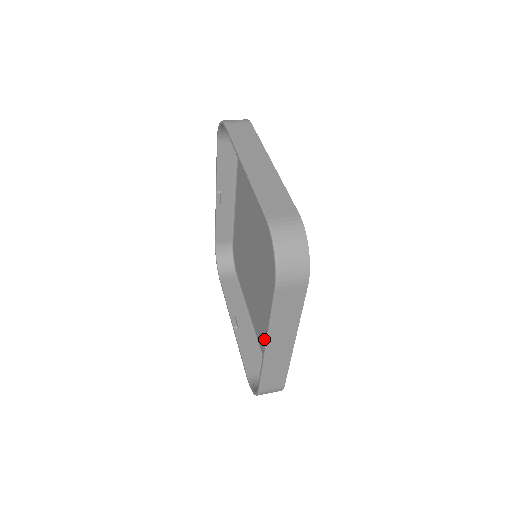
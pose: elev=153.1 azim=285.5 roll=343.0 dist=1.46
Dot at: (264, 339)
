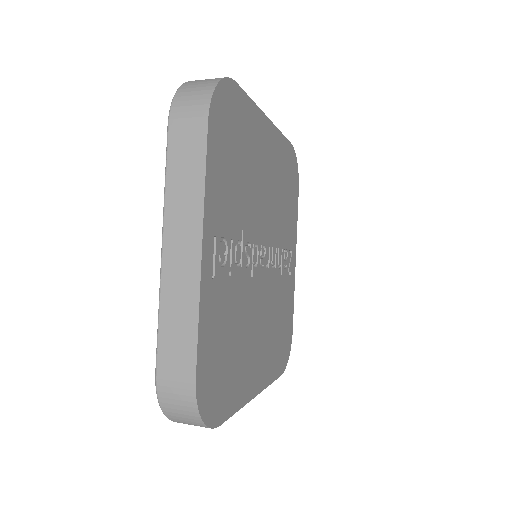
Dot at: occluded
